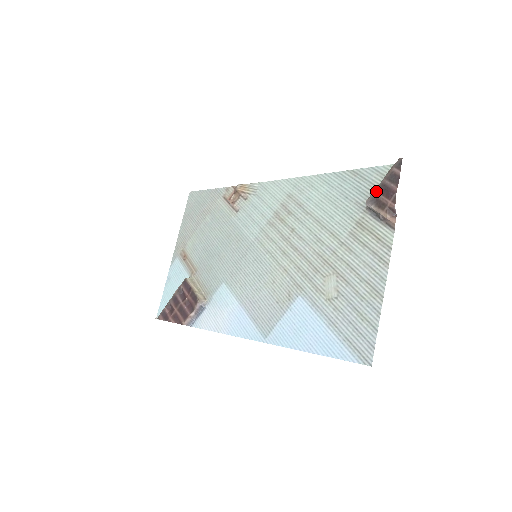
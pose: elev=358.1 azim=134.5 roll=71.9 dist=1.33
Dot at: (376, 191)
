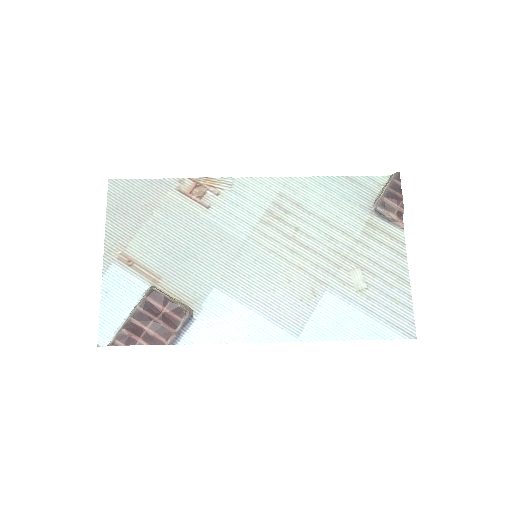
Dot at: (384, 197)
